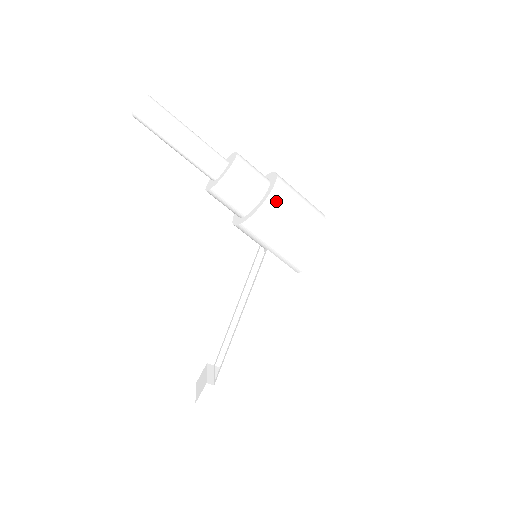
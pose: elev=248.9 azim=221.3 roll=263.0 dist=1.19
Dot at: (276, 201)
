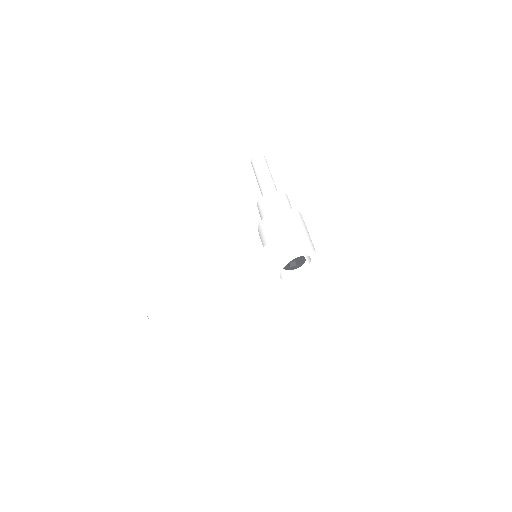
Dot at: (294, 214)
